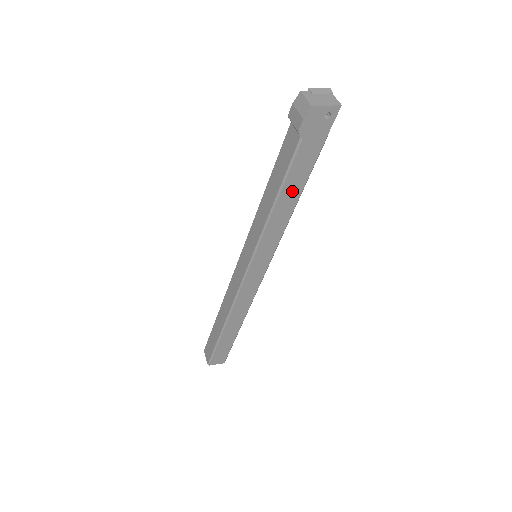
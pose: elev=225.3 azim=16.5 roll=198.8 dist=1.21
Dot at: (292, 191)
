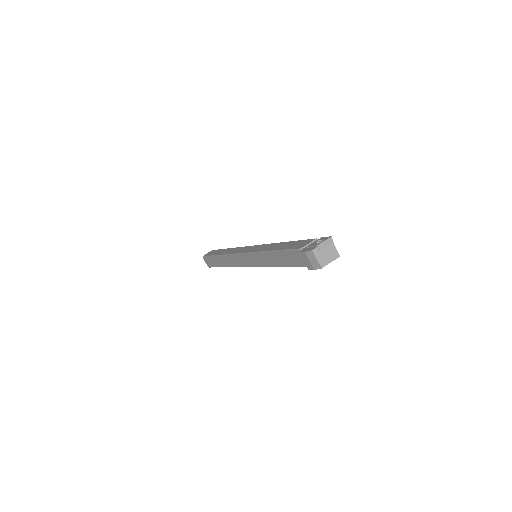
Dot at: occluded
